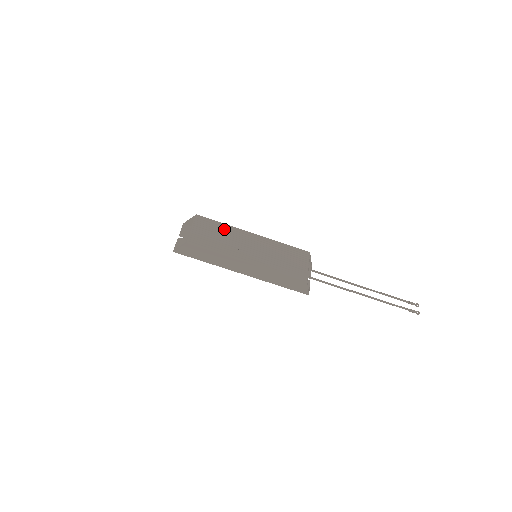
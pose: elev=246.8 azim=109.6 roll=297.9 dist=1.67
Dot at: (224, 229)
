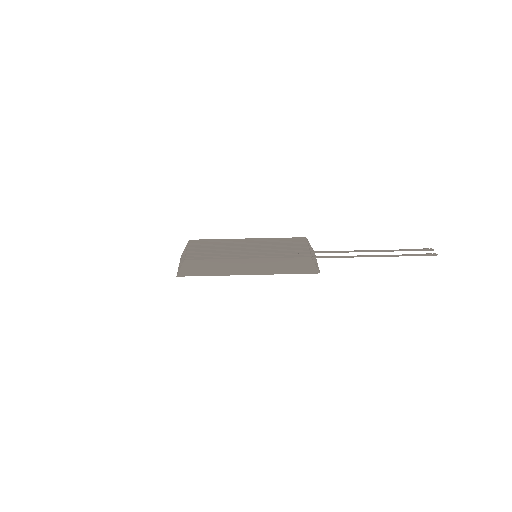
Dot at: (218, 243)
